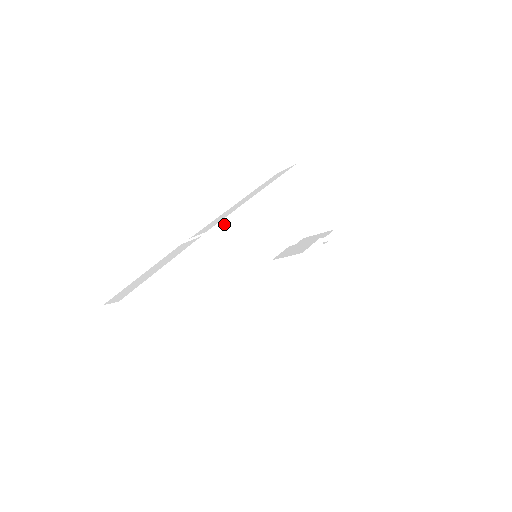
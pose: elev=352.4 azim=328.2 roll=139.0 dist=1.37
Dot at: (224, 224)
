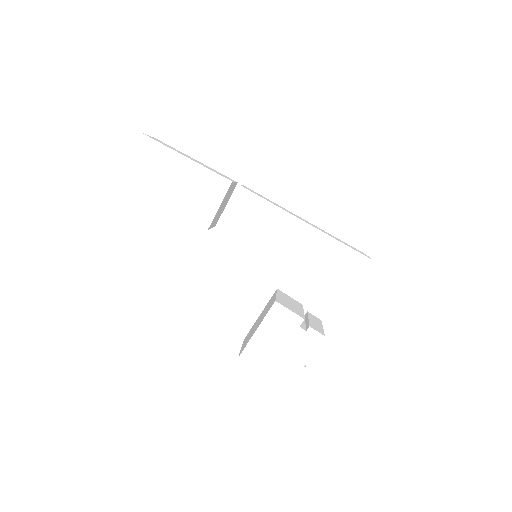
Dot at: (256, 200)
